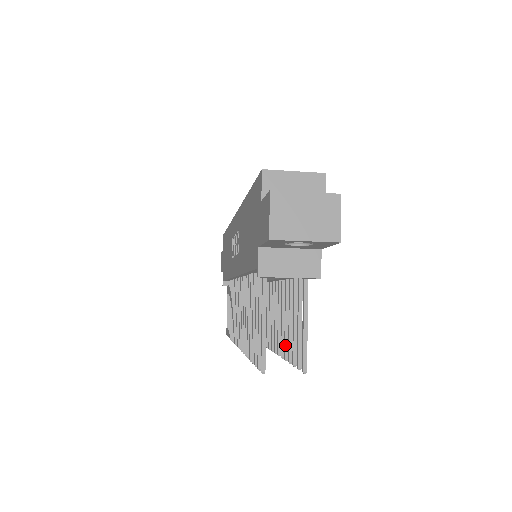
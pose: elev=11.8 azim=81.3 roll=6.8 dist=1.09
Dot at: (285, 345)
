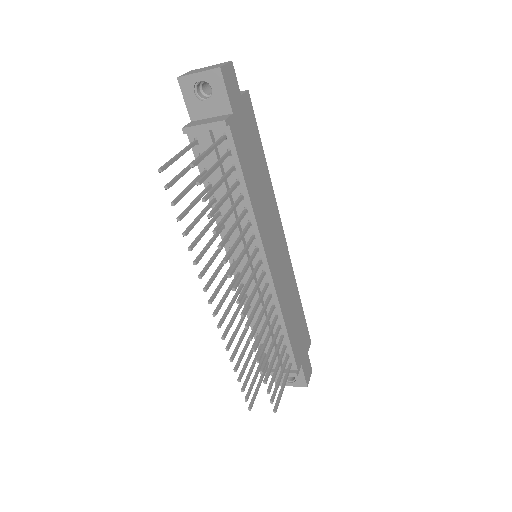
Dot at: (218, 224)
